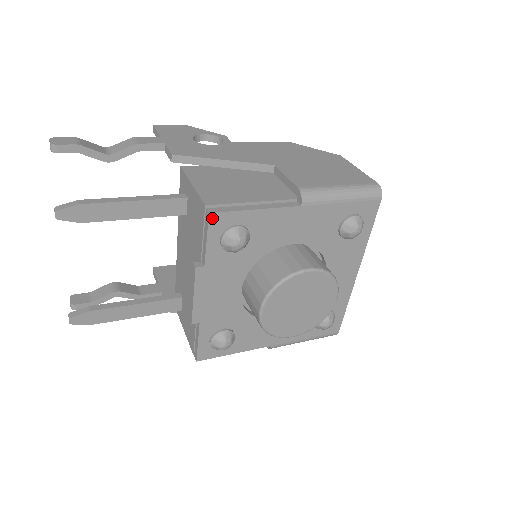
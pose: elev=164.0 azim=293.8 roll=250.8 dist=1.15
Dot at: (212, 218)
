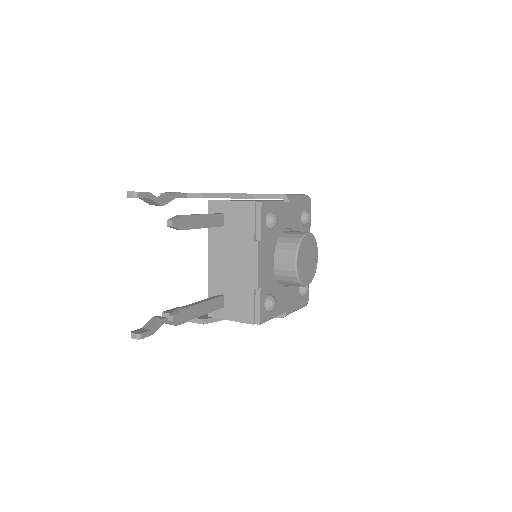
Dot at: (262, 206)
